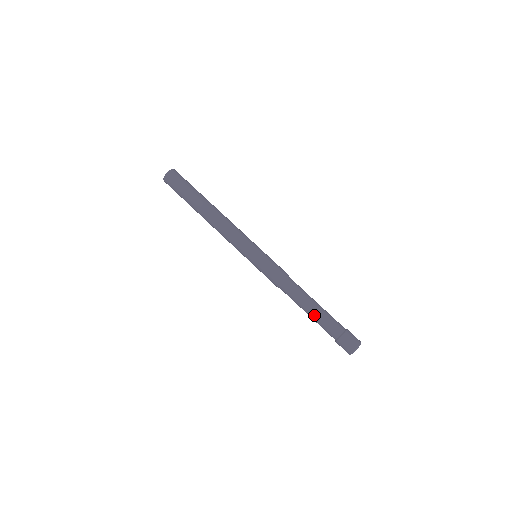
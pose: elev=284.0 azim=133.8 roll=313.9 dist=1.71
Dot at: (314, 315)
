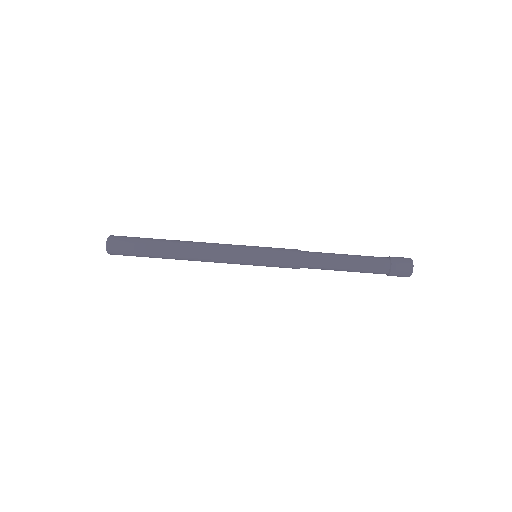
Dot at: (353, 261)
